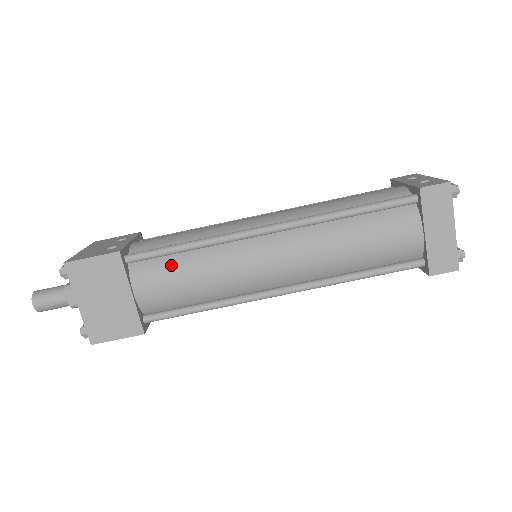
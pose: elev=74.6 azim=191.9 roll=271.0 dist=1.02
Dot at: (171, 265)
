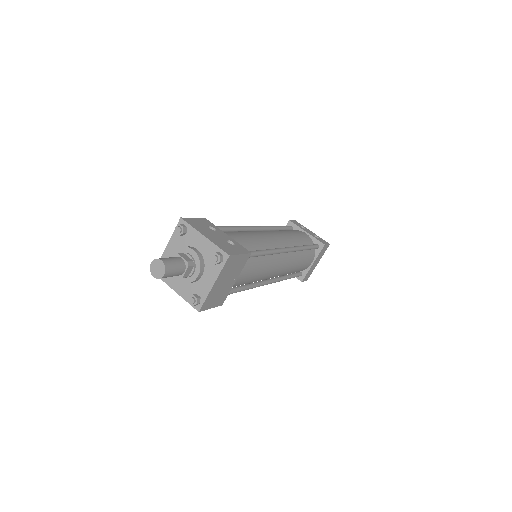
Dot at: (254, 263)
